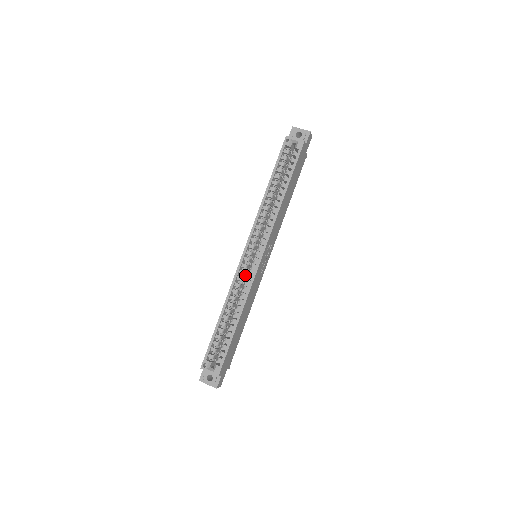
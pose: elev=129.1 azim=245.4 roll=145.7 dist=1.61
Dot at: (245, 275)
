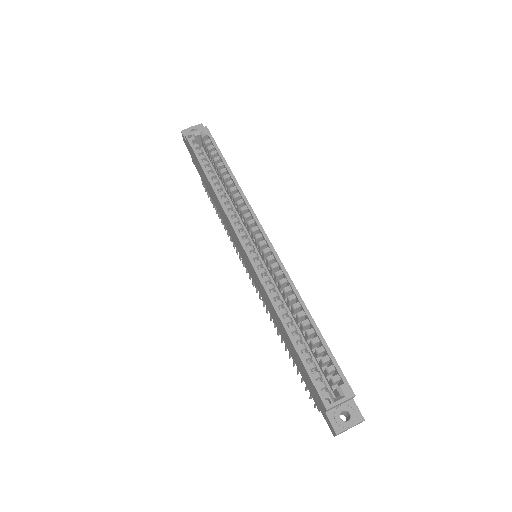
Dot at: occluded
